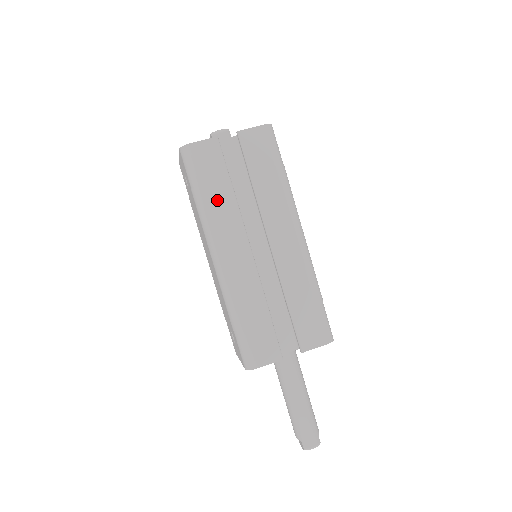
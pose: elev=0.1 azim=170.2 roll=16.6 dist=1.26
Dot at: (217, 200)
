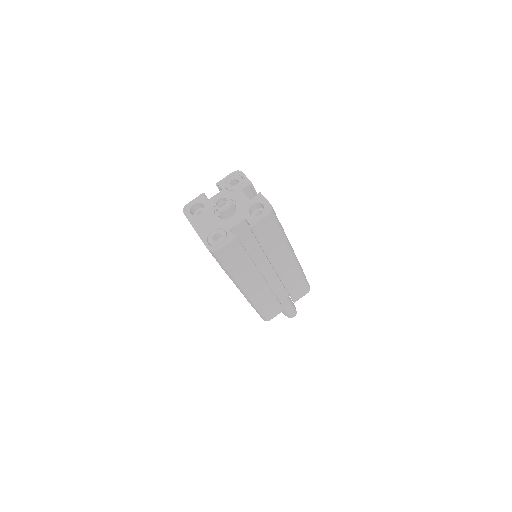
Dot at: (241, 268)
